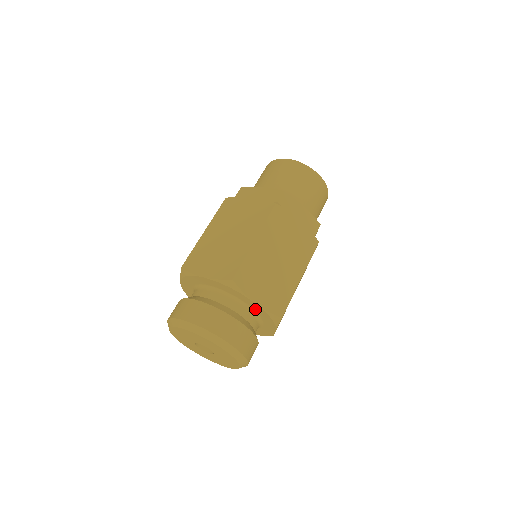
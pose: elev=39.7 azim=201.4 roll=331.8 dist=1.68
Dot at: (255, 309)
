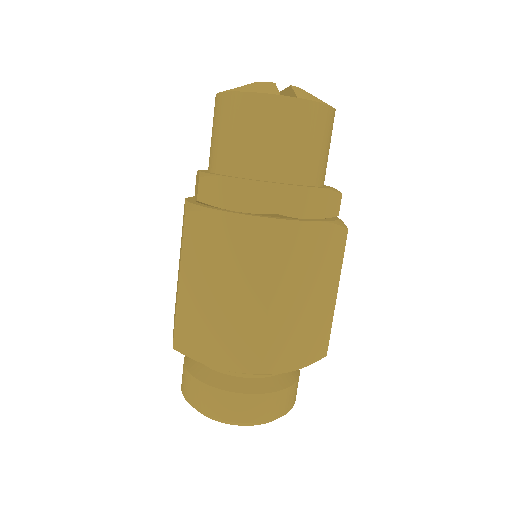
Dot at: occluded
